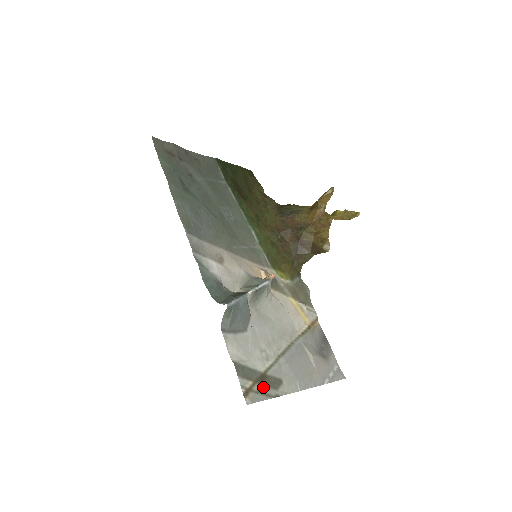
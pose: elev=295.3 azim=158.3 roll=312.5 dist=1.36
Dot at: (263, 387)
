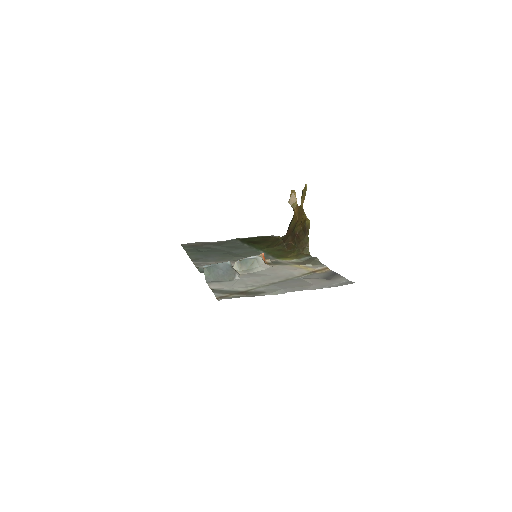
Dot at: (241, 296)
